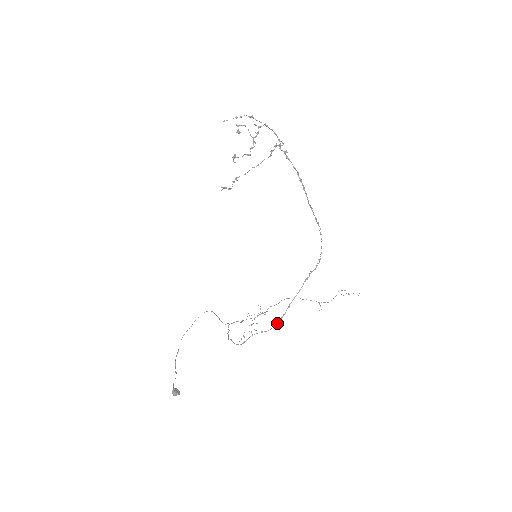
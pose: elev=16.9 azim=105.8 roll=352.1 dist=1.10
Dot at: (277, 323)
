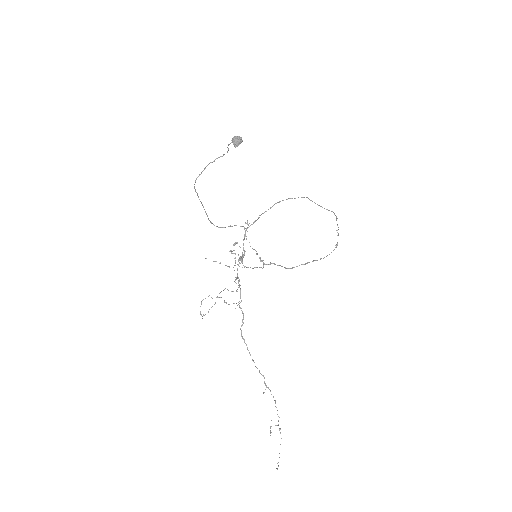
Dot at: (333, 212)
